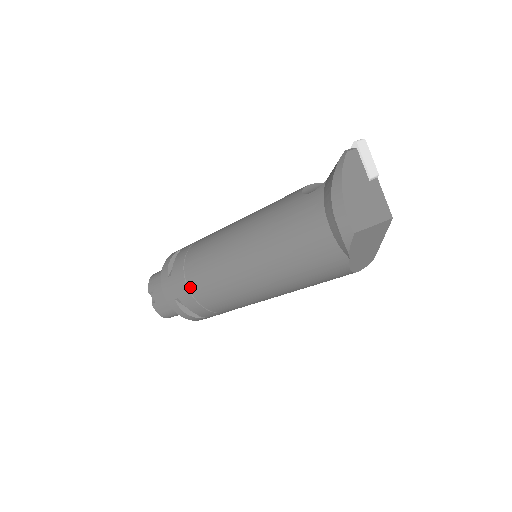
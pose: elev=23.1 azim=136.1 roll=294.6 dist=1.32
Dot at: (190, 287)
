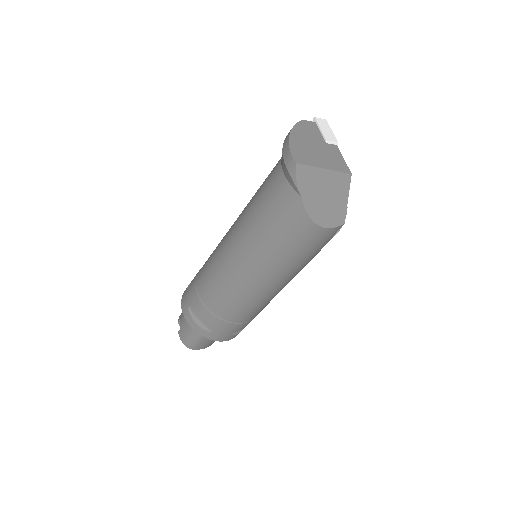
Dot at: (198, 288)
